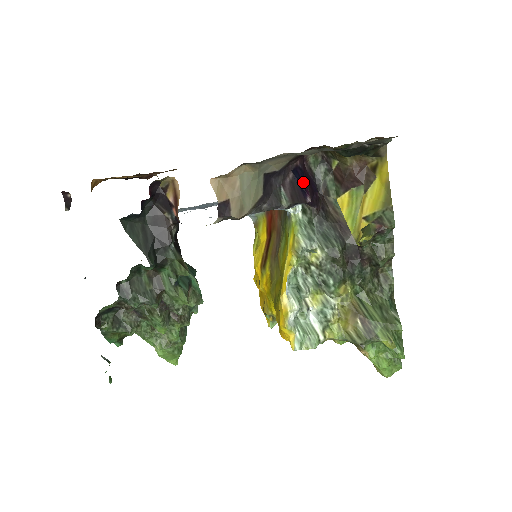
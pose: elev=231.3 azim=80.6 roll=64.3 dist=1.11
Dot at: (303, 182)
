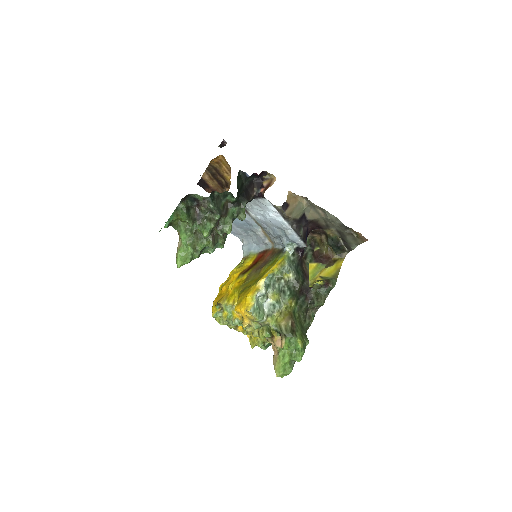
Dot at: occluded
